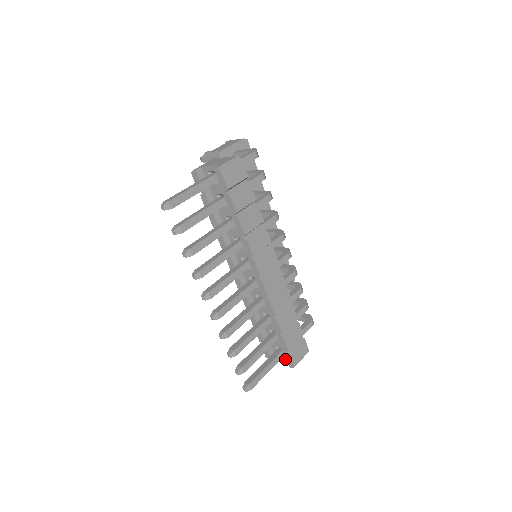
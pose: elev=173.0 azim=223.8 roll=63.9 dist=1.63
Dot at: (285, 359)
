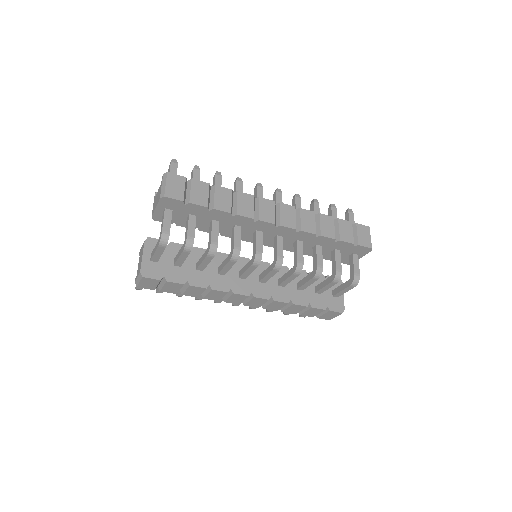
Dot at: occluded
